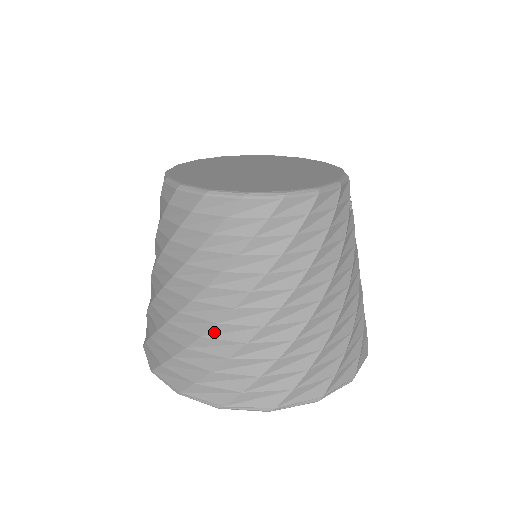
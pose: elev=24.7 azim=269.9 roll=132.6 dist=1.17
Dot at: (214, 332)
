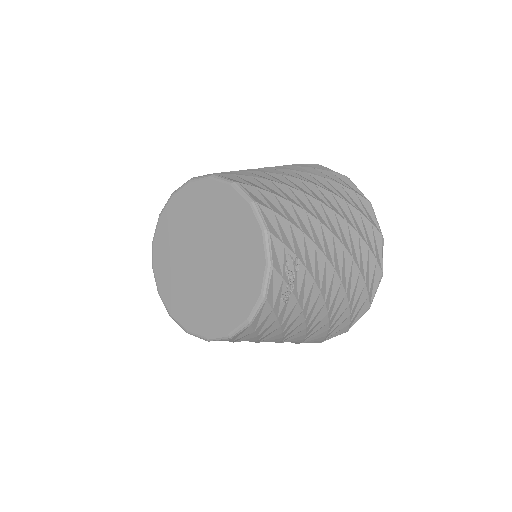
Dot at: occluded
